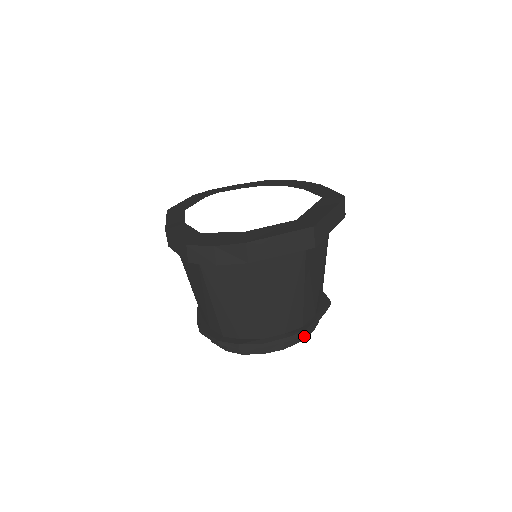
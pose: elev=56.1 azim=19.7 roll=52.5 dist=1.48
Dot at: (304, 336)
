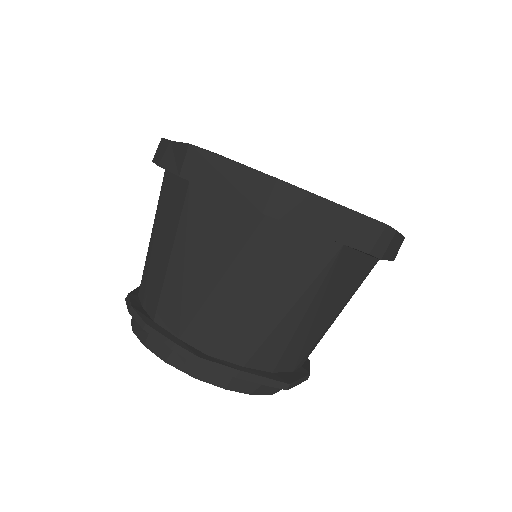
Dot at: (204, 376)
